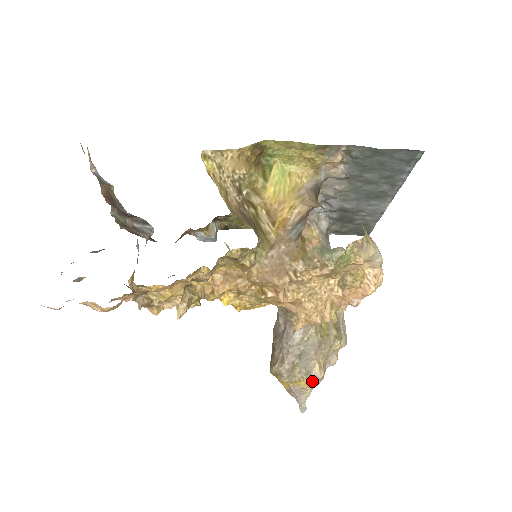
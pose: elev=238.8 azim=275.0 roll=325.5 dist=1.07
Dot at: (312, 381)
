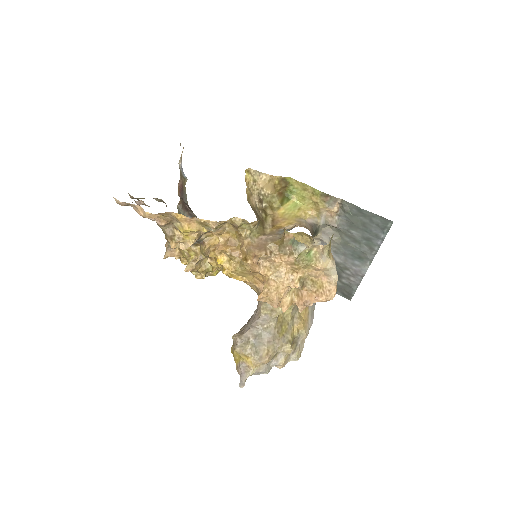
Dot at: (257, 362)
